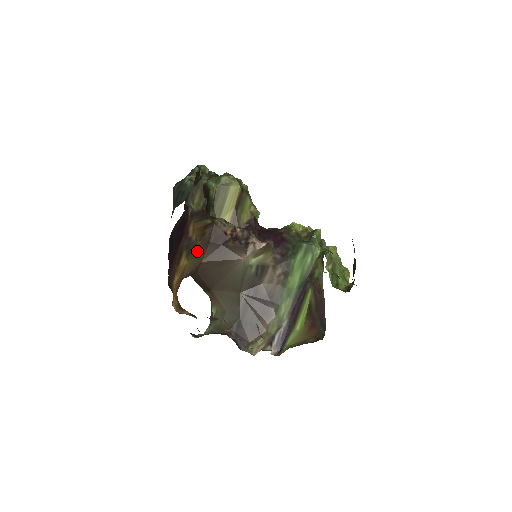
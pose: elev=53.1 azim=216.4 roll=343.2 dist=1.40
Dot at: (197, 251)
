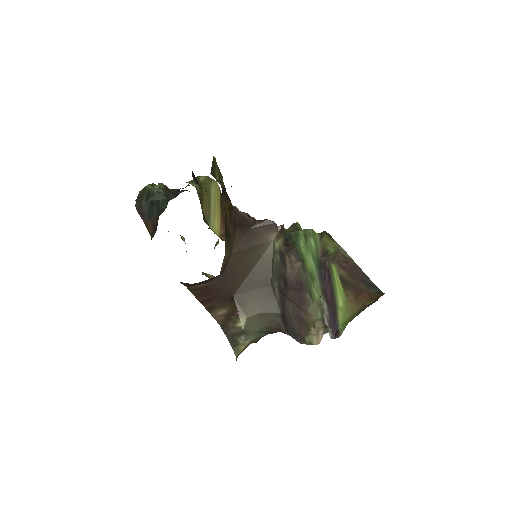
Dot at: (229, 237)
